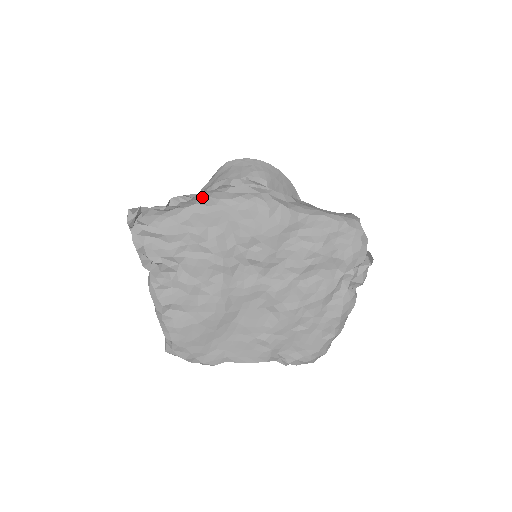
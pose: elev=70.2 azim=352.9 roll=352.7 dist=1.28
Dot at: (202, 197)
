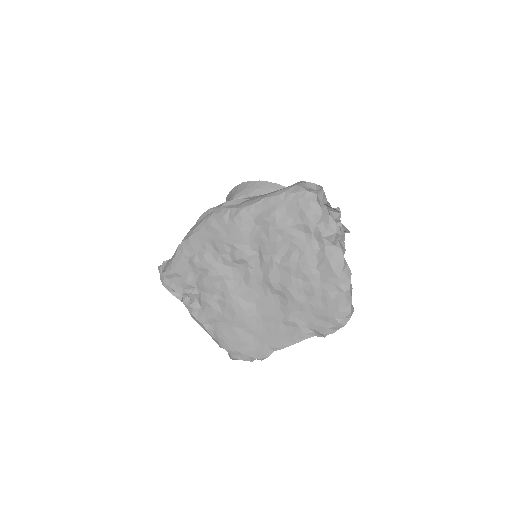
Dot at: occluded
